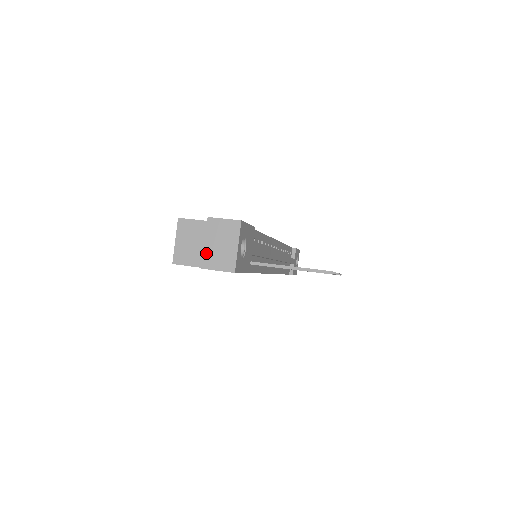
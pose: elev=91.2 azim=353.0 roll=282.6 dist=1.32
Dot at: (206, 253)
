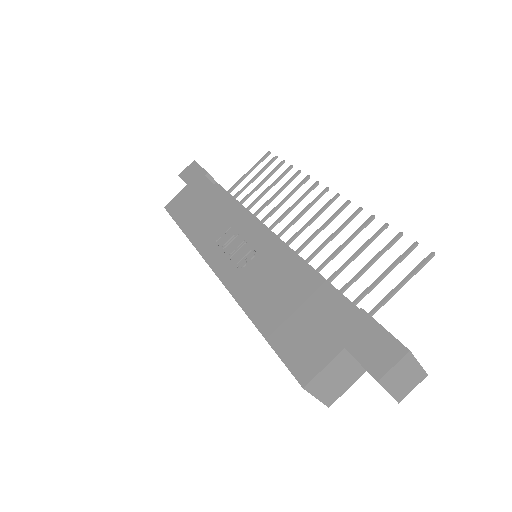
Dot at: (395, 395)
